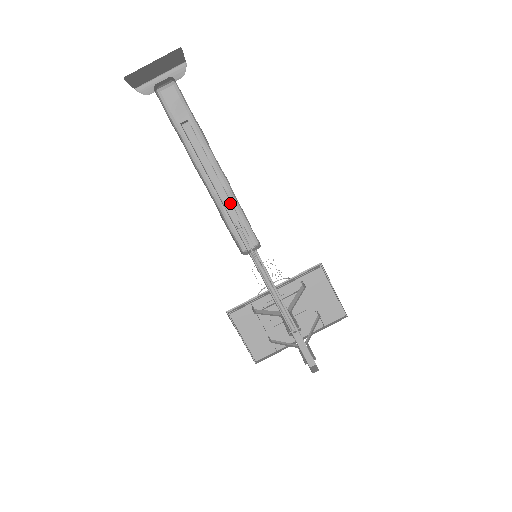
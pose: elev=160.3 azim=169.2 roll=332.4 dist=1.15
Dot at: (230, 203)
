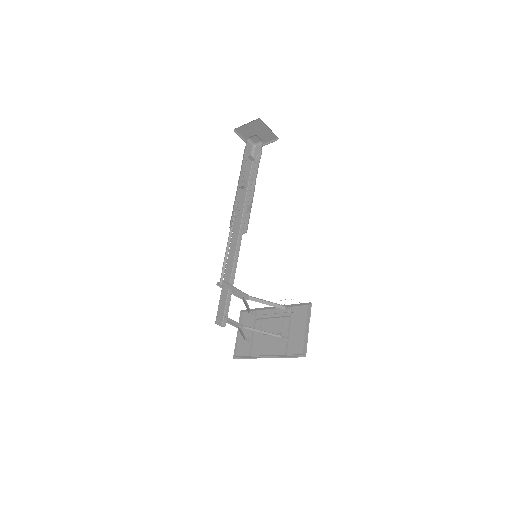
Dot at: (247, 205)
